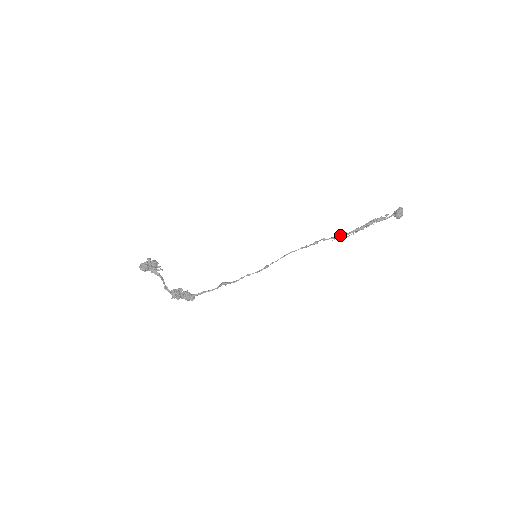
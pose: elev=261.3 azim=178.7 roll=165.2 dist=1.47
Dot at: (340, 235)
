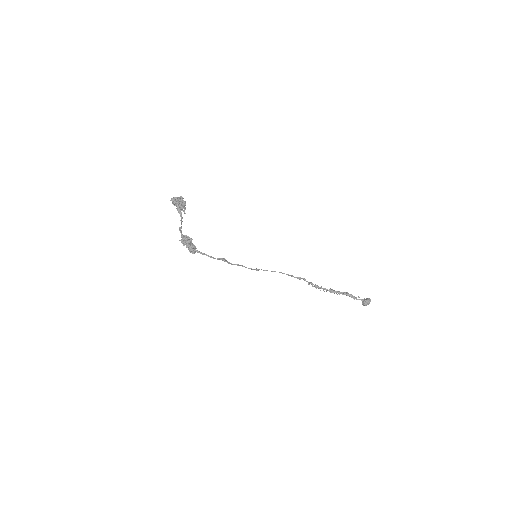
Dot at: (317, 285)
